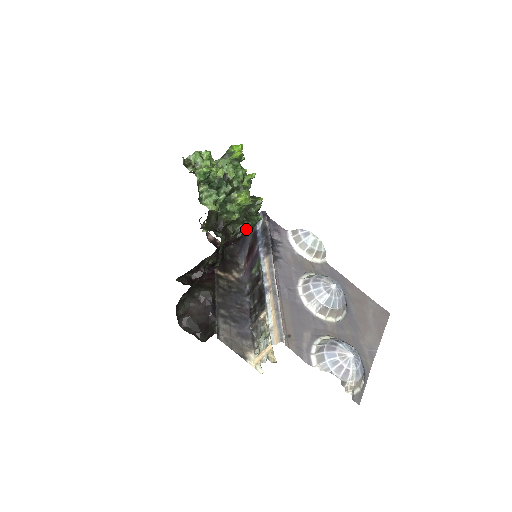
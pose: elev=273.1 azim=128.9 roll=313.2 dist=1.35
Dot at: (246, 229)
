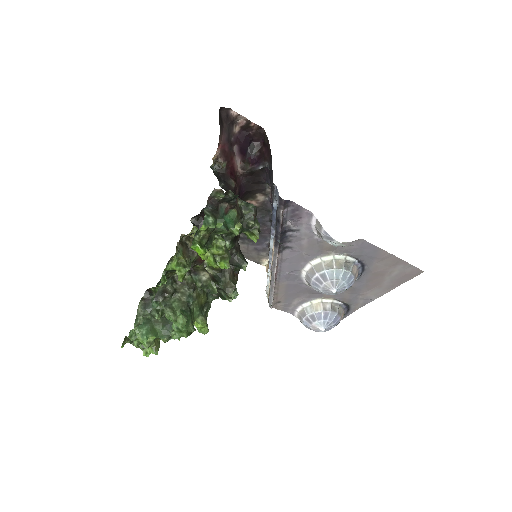
Dot at: occluded
